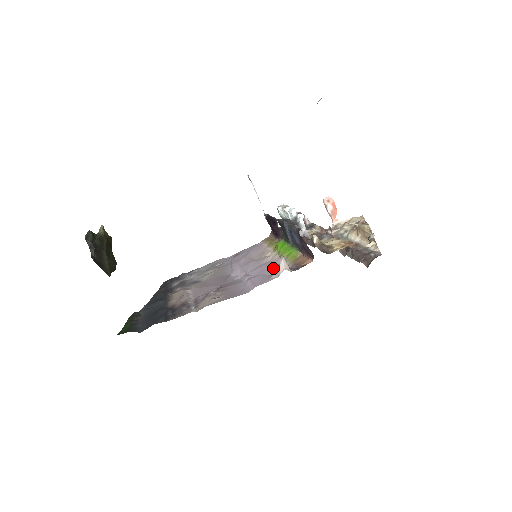
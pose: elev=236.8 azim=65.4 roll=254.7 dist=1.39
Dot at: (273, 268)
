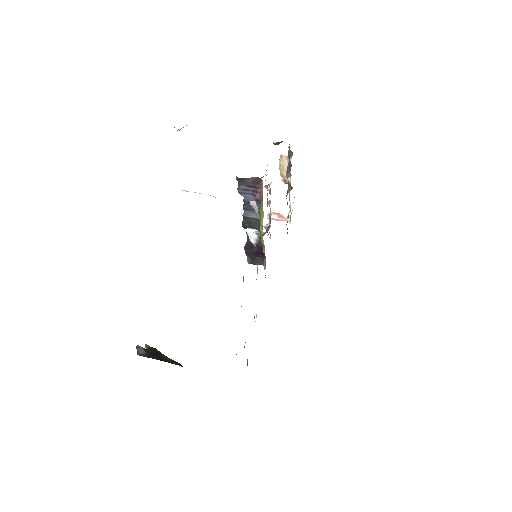
Dot at: occluded
